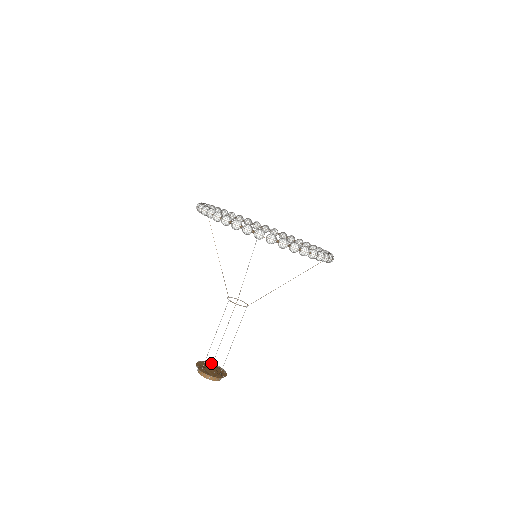
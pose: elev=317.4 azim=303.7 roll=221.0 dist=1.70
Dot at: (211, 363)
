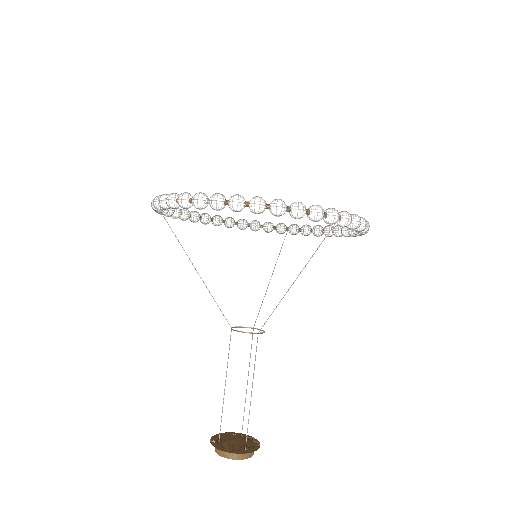
Dot at: (242, 434)
